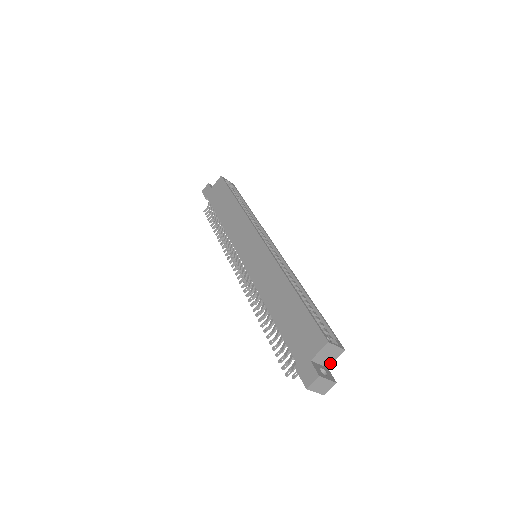
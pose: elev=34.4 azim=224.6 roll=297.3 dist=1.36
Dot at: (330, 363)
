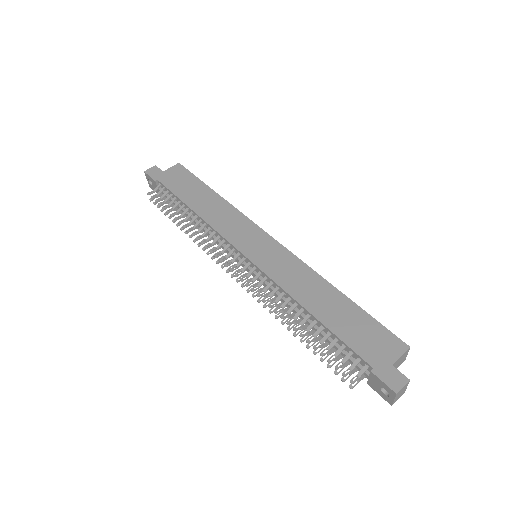
Dot at: occluded
